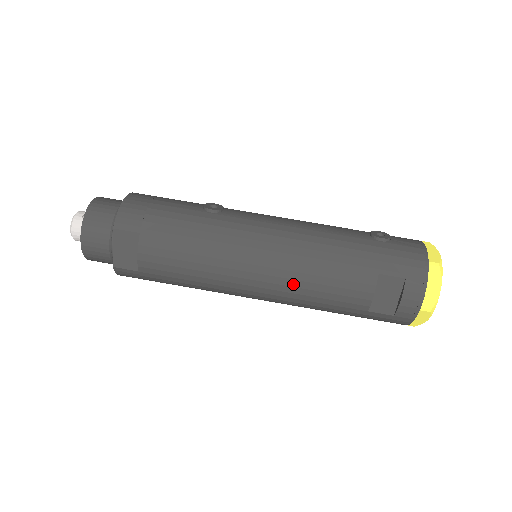
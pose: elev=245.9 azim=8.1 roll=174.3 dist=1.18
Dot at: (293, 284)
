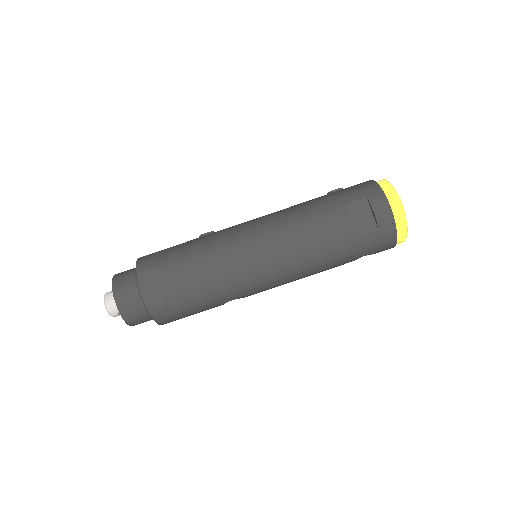
Dot at: (289, 244)
